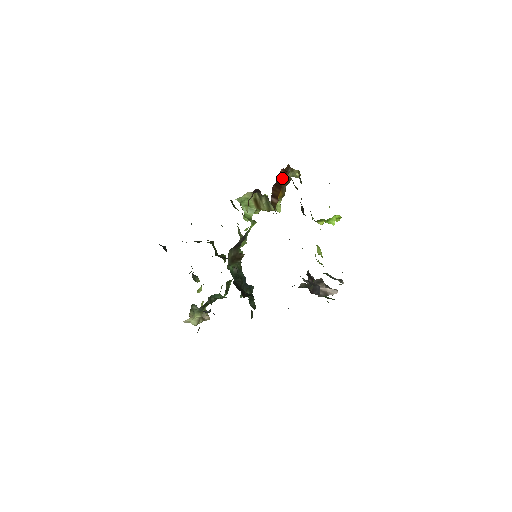
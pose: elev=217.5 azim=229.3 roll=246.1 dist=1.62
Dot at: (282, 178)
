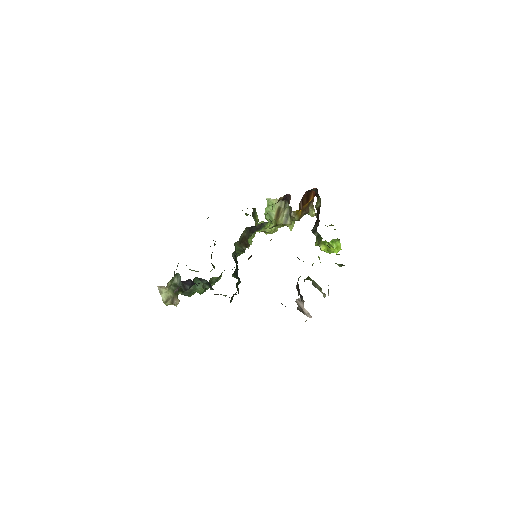
Dot at: (310, 197)
